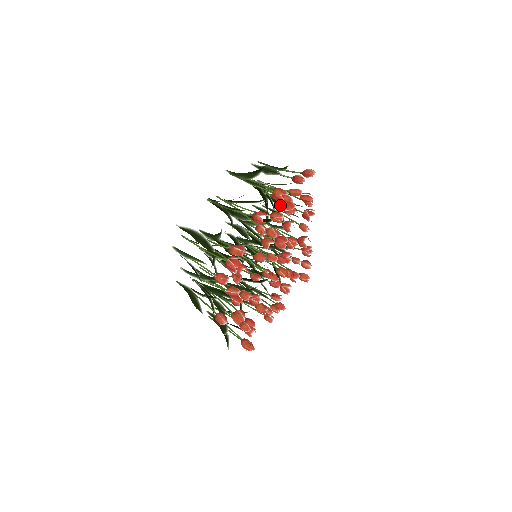
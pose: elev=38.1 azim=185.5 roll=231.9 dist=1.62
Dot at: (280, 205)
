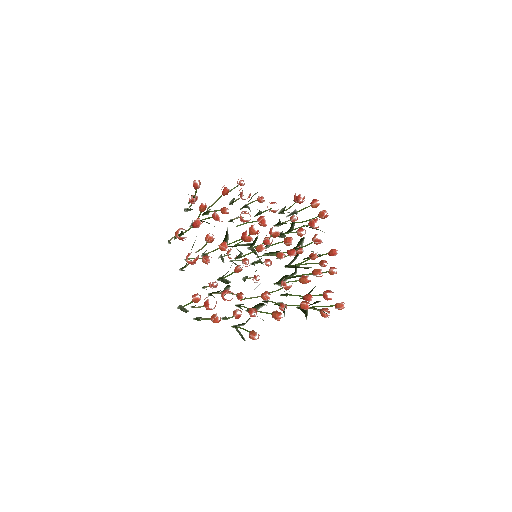
Dot at: occluded
